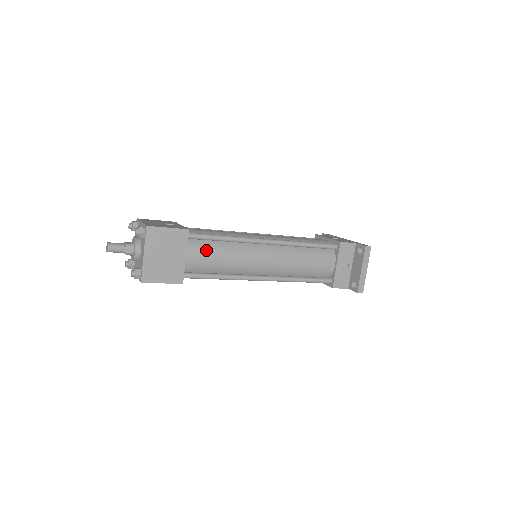
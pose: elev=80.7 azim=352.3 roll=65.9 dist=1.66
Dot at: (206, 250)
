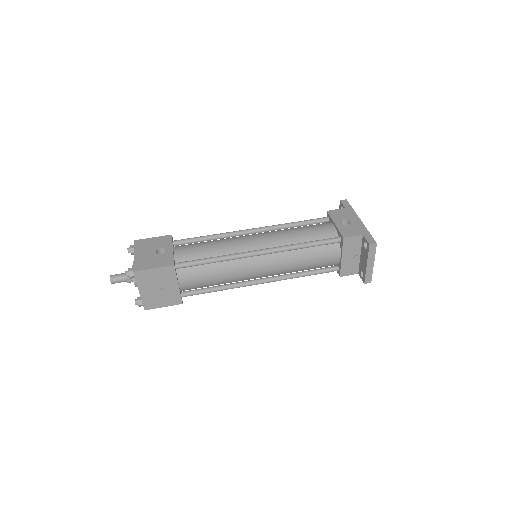
Dot at: (197, 274)
